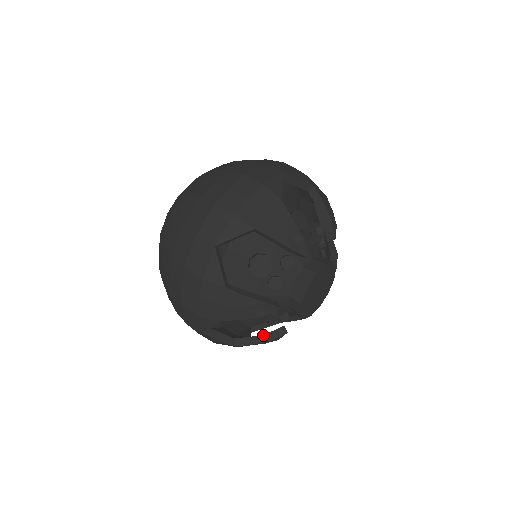
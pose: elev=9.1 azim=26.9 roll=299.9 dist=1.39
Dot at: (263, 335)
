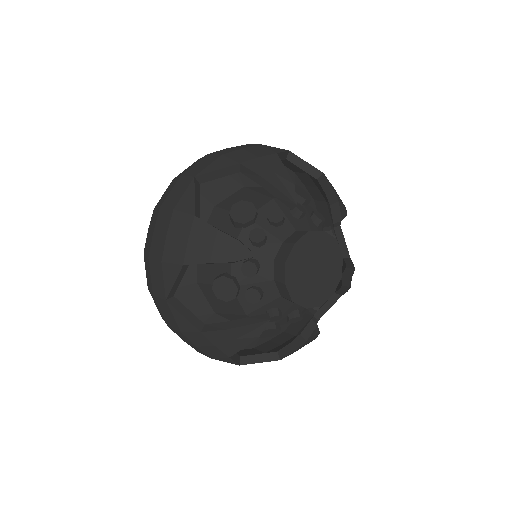
Dot at: (239, 320)
